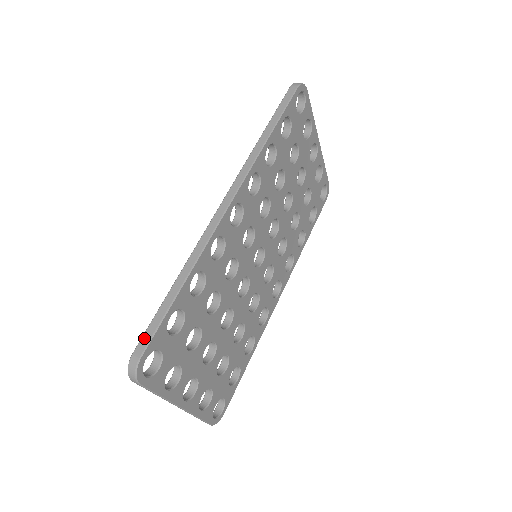
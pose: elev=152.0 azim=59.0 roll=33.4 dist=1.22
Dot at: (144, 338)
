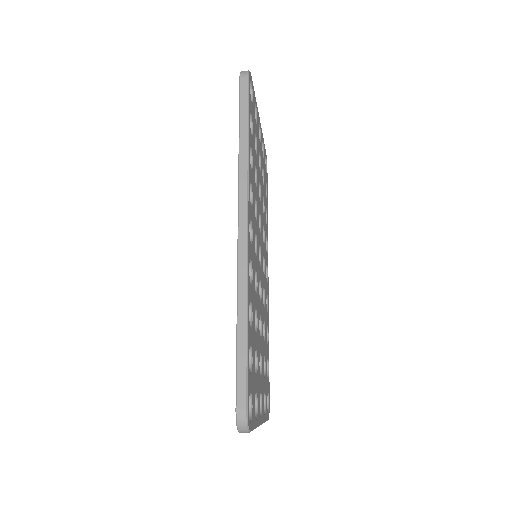
Dot at: (239, 391)
